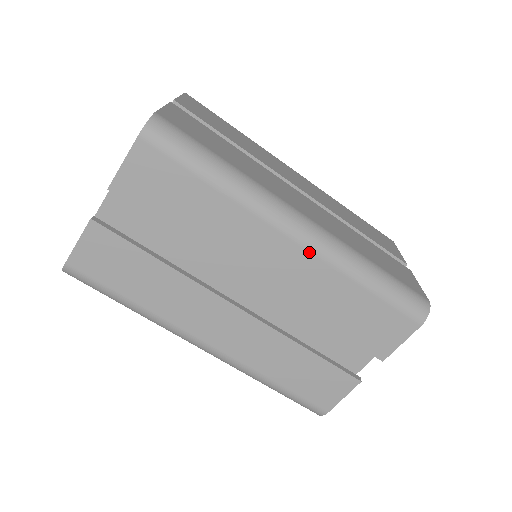
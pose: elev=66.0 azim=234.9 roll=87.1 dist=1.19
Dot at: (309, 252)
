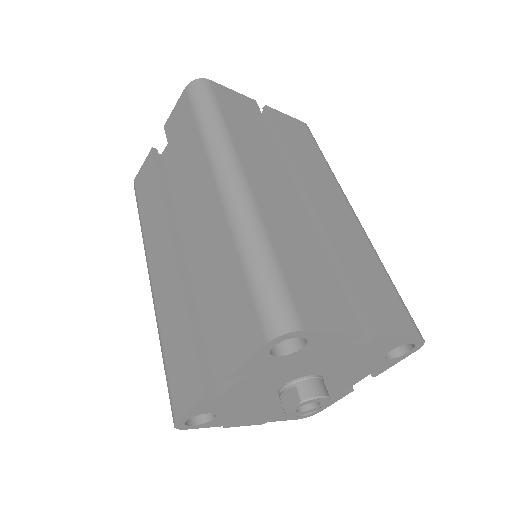
Dot at: (221, 203)
